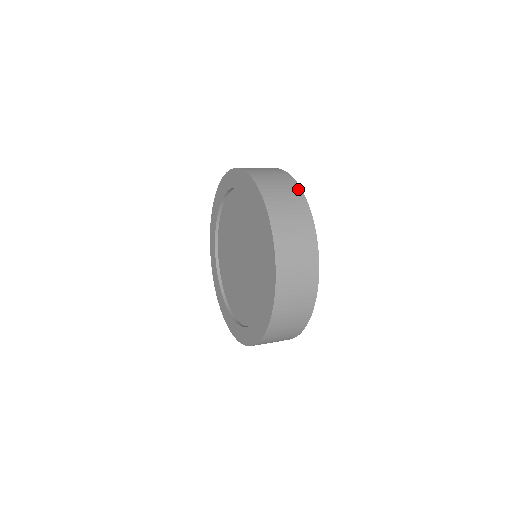
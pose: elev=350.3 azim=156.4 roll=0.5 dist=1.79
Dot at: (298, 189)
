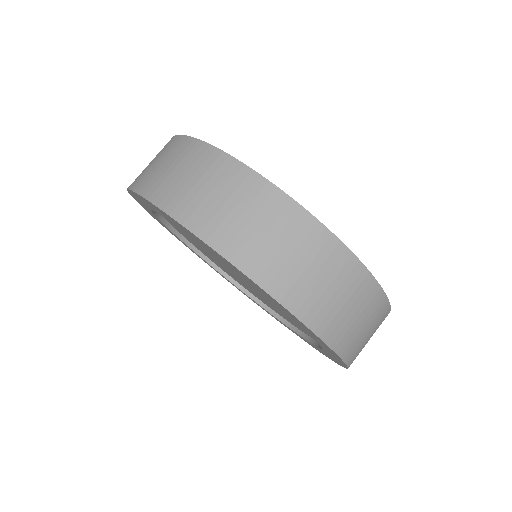
Dot at: (179, 139)
